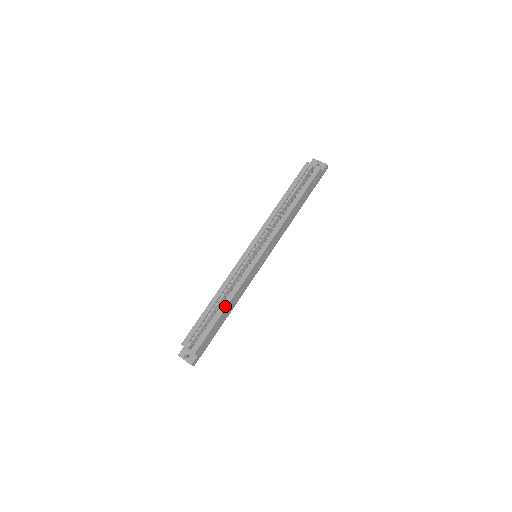
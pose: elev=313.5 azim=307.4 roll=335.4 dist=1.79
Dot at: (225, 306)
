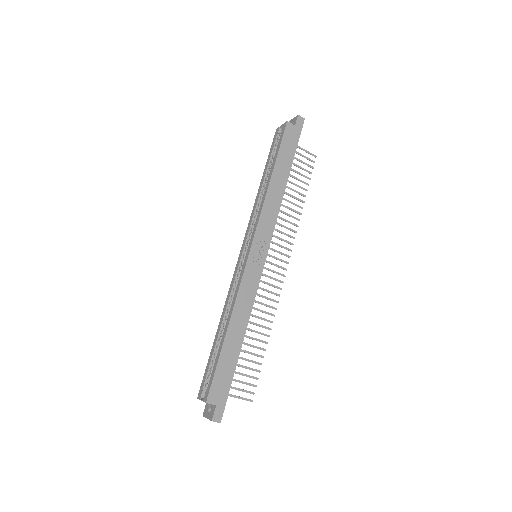
Dot at: (226, 327)
